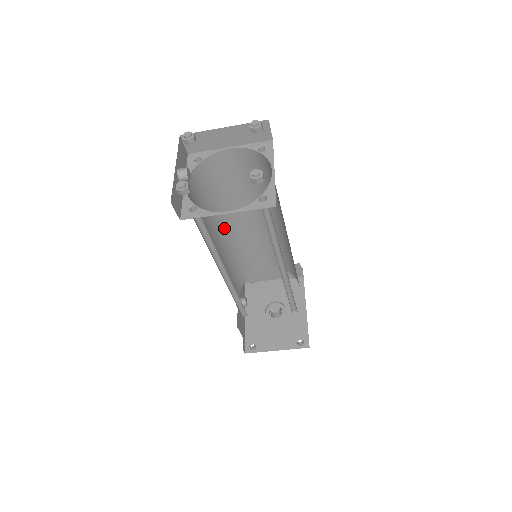
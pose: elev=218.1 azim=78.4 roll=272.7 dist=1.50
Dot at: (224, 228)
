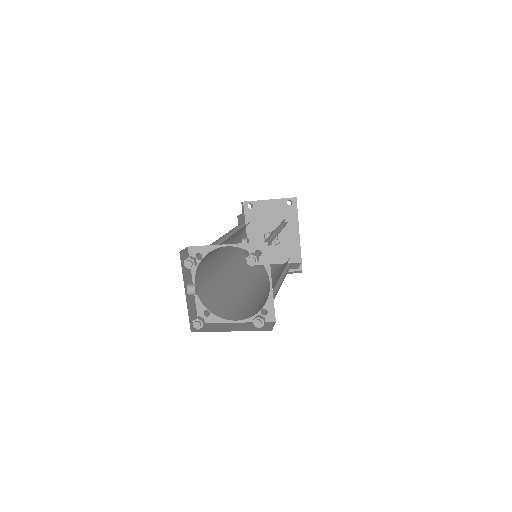
Dot at: (225, 242)
